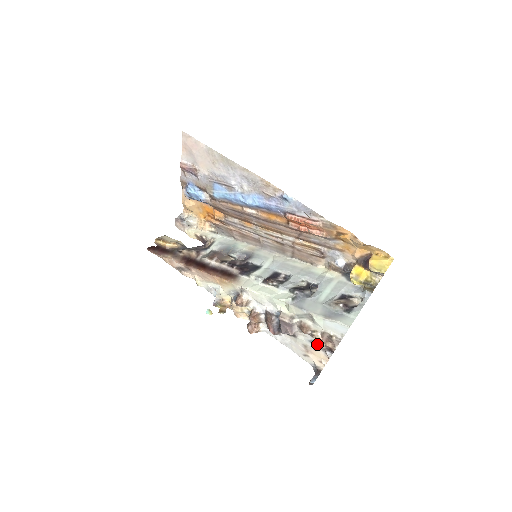
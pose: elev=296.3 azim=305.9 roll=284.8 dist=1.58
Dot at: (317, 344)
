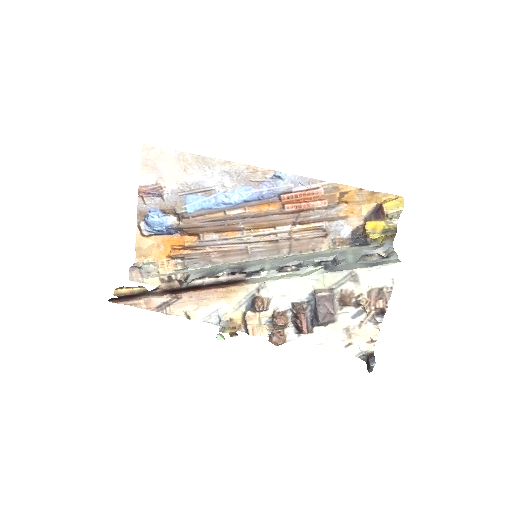
Dot at: (367, 309)
